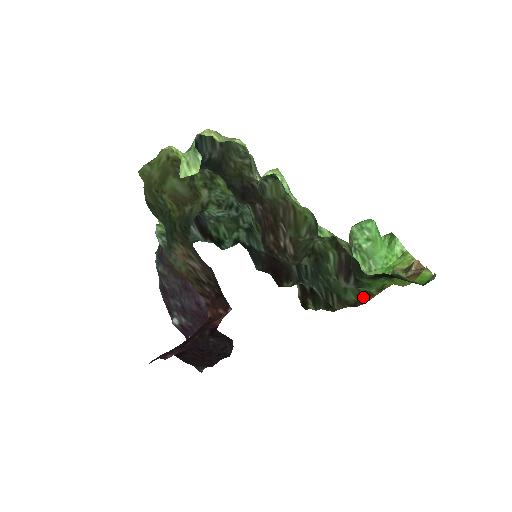
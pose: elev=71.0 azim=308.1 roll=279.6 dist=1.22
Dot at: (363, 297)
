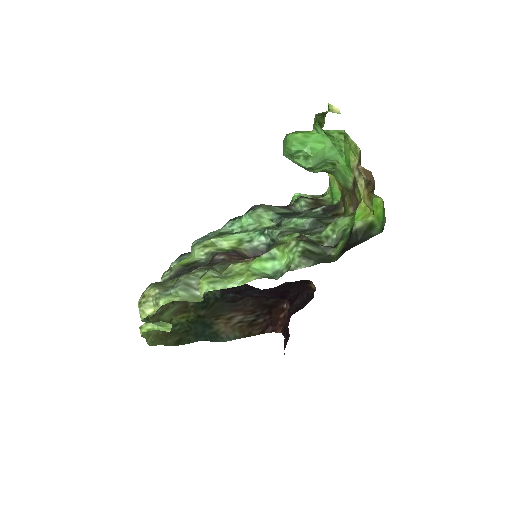
Dot at: occluded
